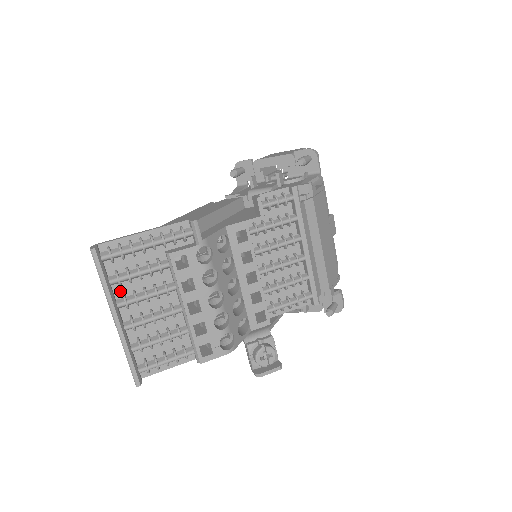
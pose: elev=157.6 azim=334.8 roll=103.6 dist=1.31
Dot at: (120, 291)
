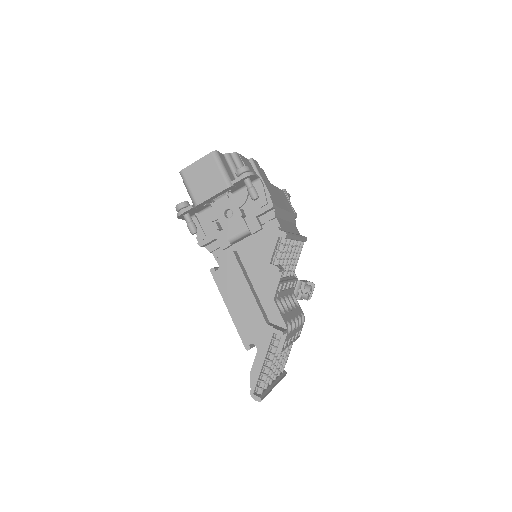
Dot at: occluded
